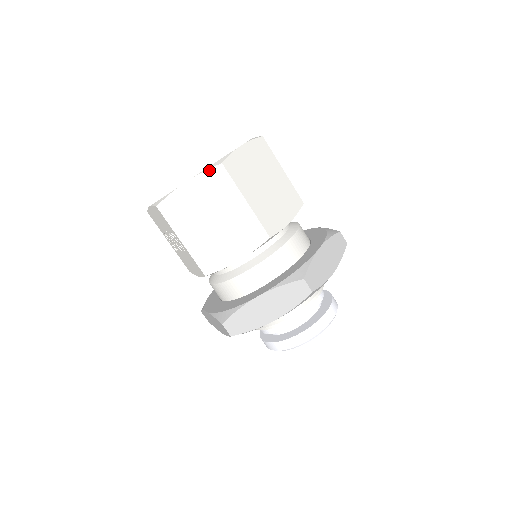
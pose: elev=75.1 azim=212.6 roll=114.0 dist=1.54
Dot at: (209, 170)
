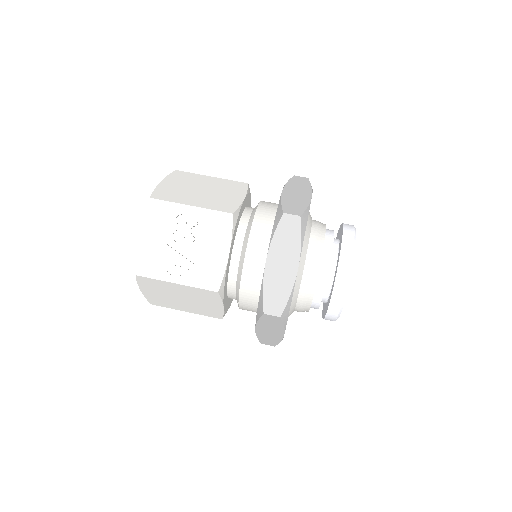
Dot at: (170, 174)
